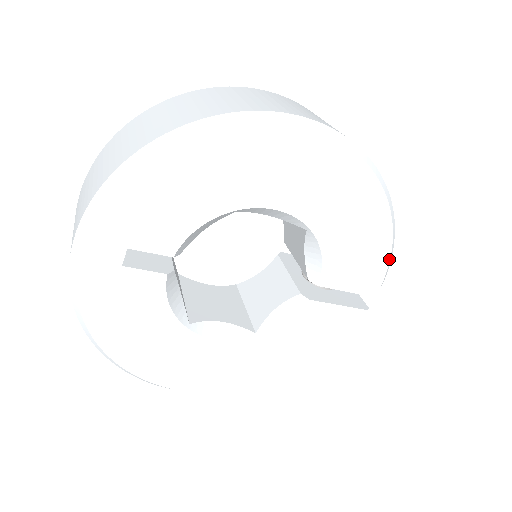
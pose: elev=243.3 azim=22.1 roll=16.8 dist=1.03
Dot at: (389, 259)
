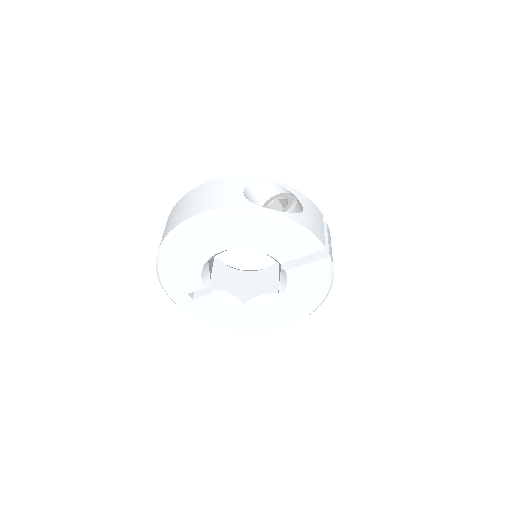
Dot at: (304, 233)
